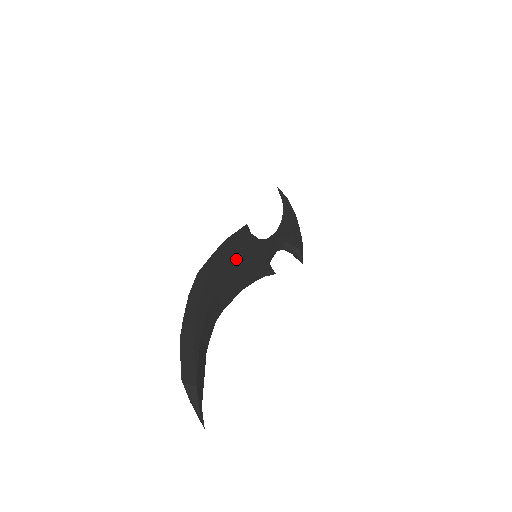
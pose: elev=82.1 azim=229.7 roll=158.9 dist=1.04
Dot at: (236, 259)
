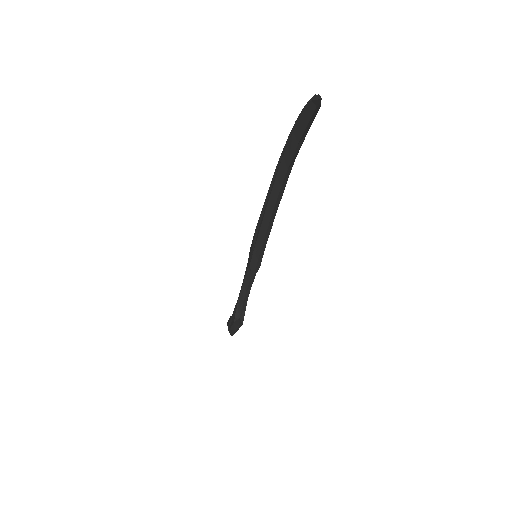
Dot at: occluded
